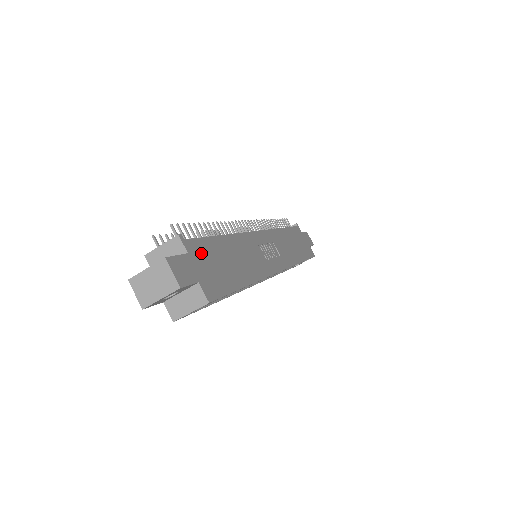
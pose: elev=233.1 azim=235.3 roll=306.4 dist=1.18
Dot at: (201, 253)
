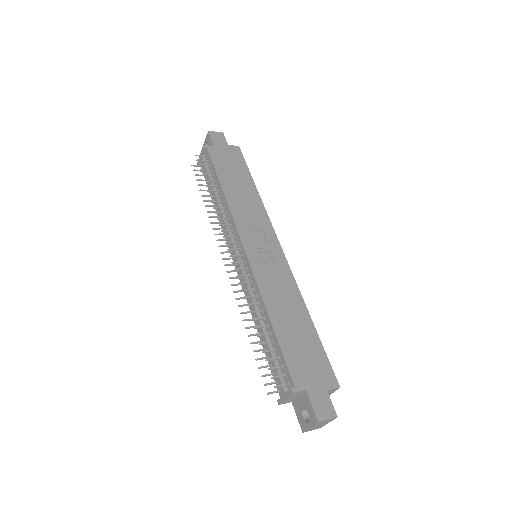
Dot at: (300, 371)
